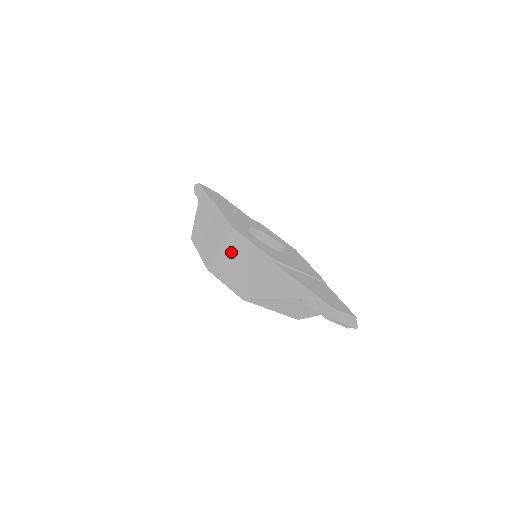
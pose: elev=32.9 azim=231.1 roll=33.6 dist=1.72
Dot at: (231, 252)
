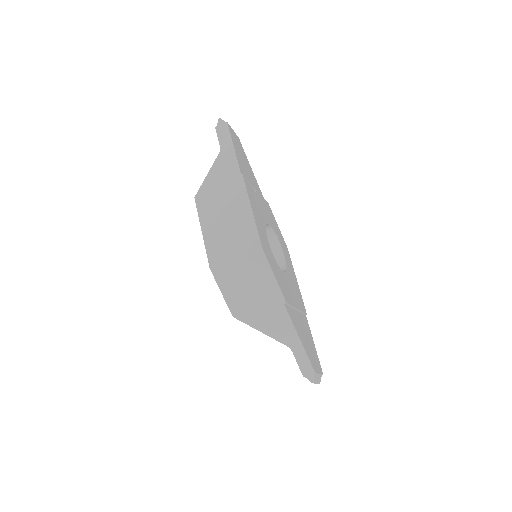
Dot at: (246, 269)
